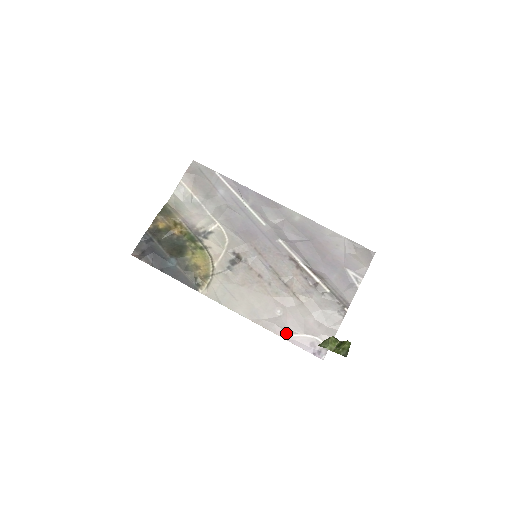
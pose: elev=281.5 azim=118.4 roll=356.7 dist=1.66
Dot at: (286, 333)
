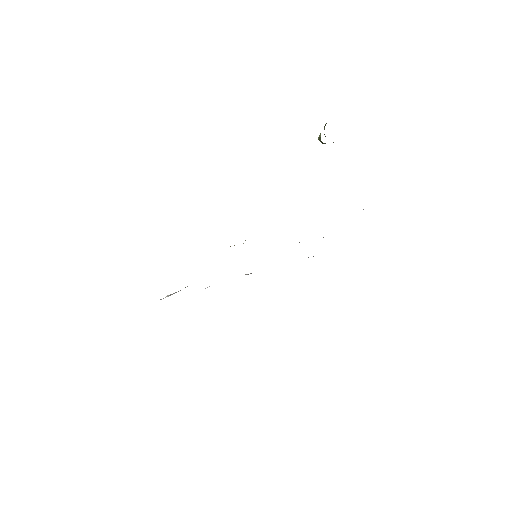
Dot at: occluded
